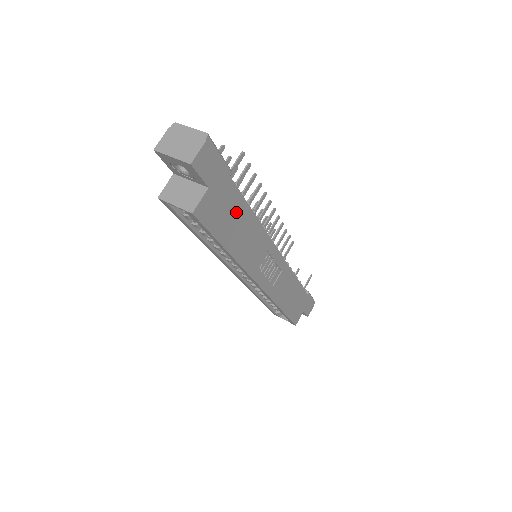
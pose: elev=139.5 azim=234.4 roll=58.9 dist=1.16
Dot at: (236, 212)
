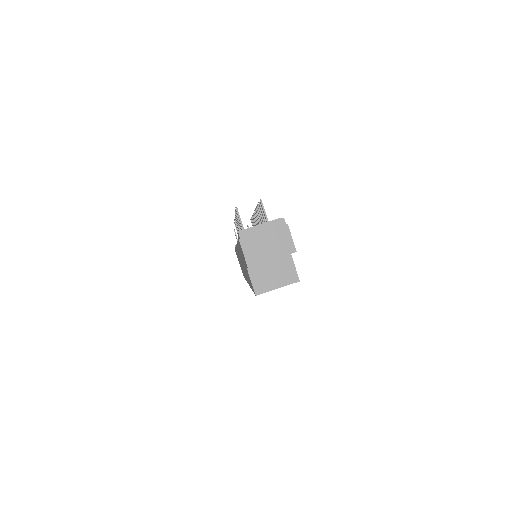
Dot at: occluded
